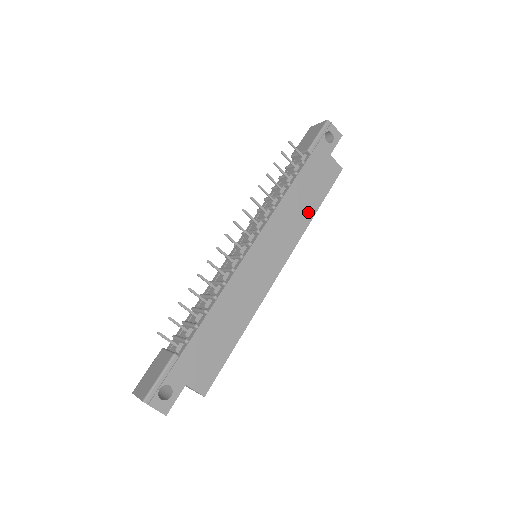
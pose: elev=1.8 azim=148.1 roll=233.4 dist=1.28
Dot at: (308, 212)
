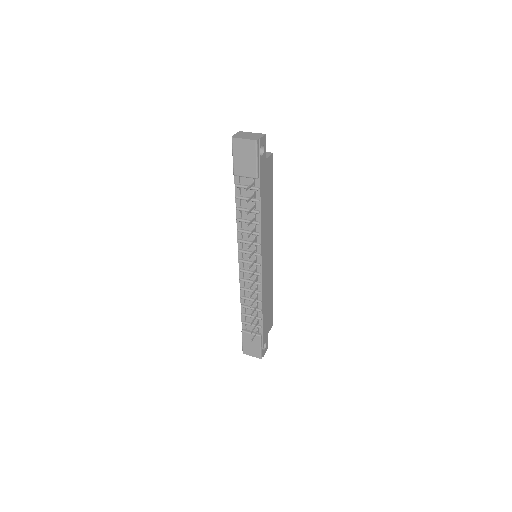
Dot at: (270, 207)
